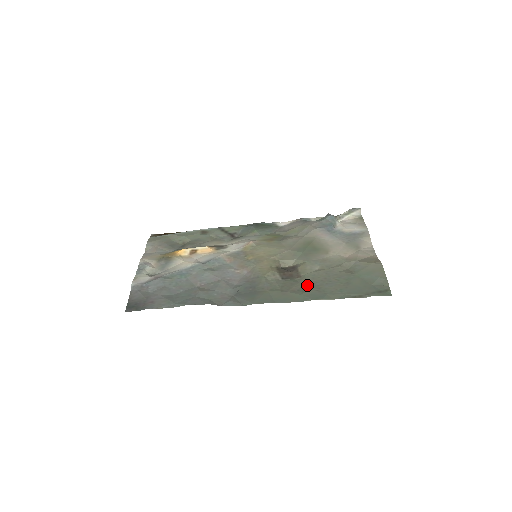
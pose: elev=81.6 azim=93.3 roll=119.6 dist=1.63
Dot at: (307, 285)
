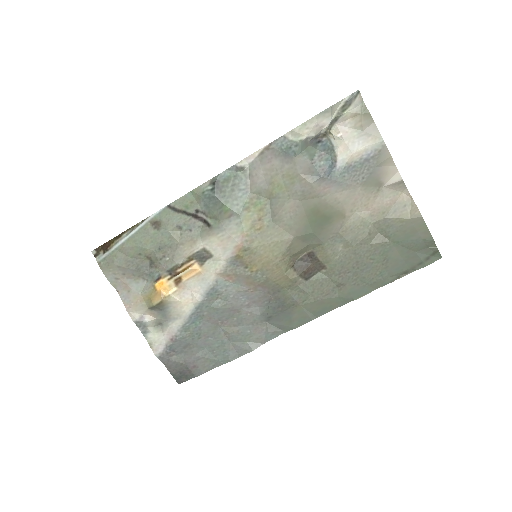
Dot at: (340, 280)
